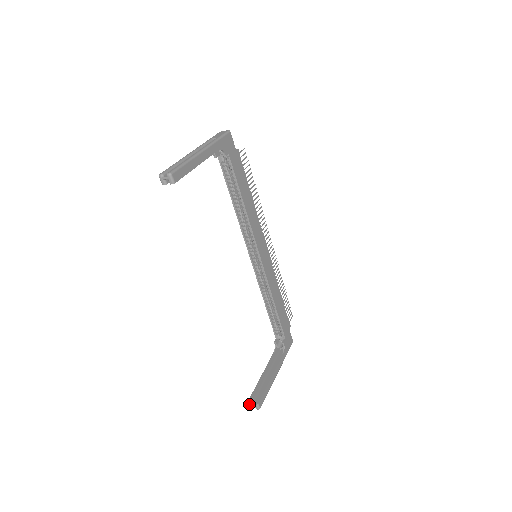
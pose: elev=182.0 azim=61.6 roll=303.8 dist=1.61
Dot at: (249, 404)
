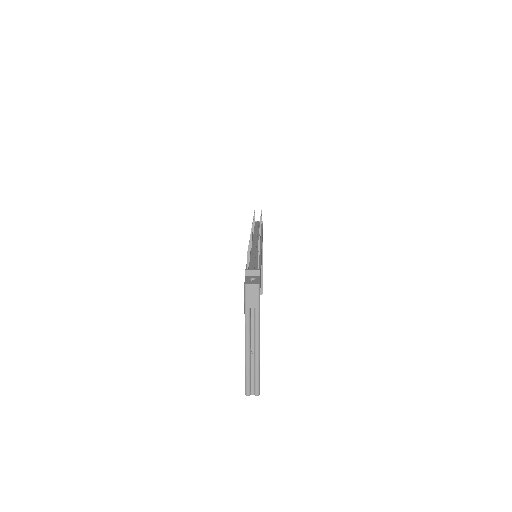
Dot at: occluded
